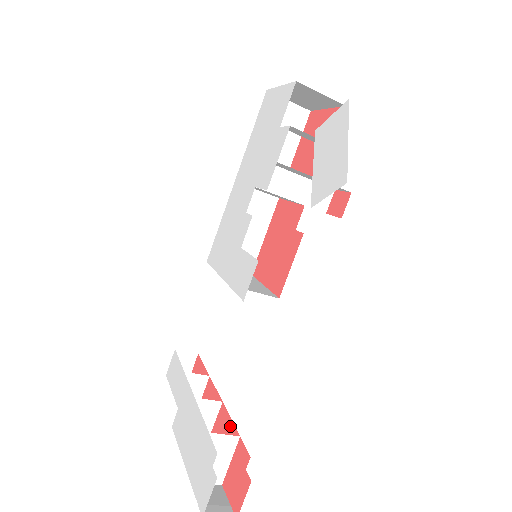
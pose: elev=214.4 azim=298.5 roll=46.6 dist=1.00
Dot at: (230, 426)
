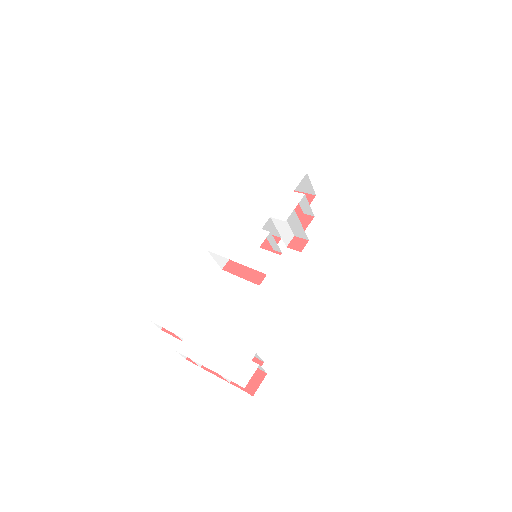
Dot at: occluded
